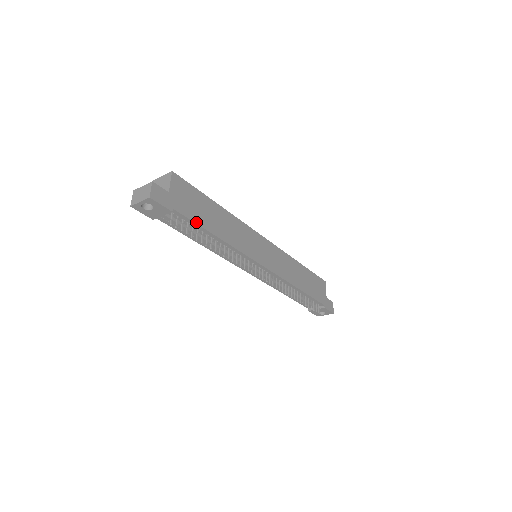
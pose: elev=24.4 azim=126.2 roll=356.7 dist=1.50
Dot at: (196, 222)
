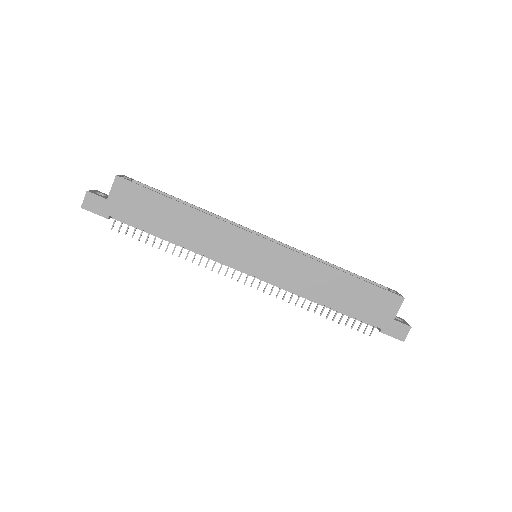
Dot at: (141, 227)
